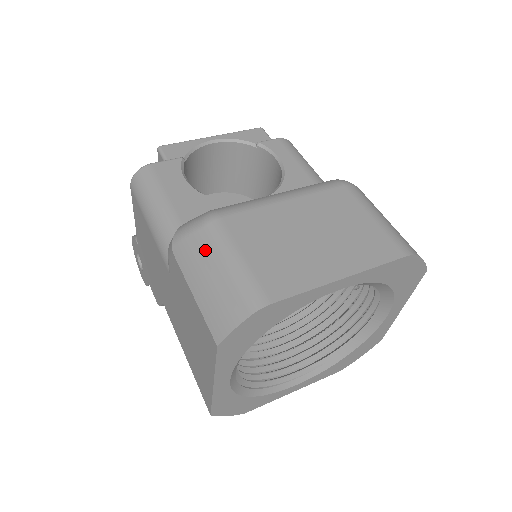
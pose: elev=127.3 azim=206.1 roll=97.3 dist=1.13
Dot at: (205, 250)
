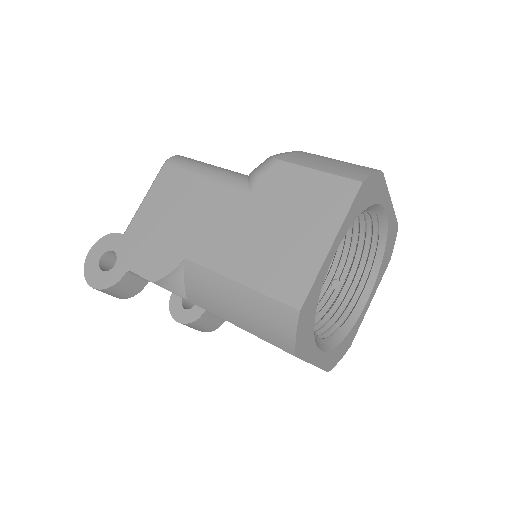
Dot at: (313, 156)
